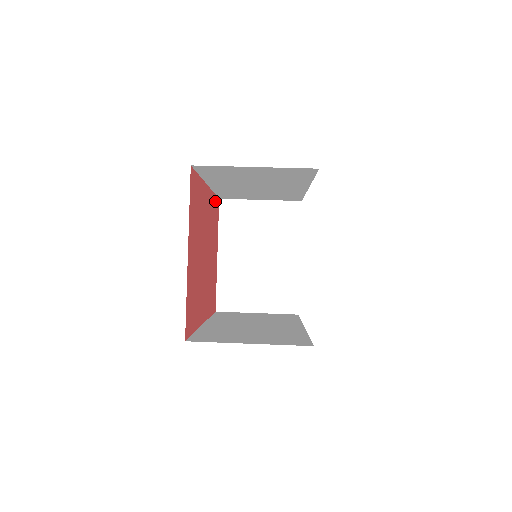
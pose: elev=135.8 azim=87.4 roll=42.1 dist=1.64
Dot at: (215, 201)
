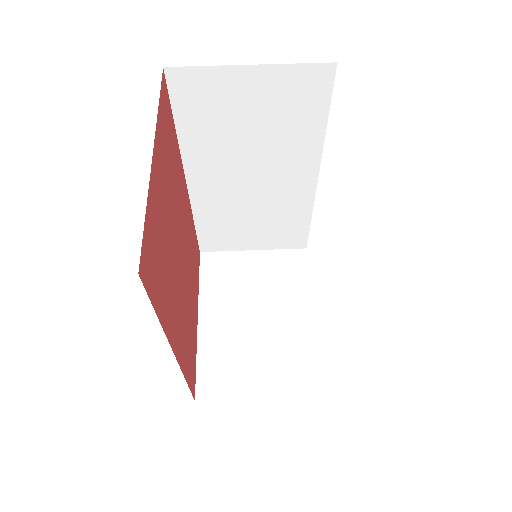
Dot at: (195, 237)
